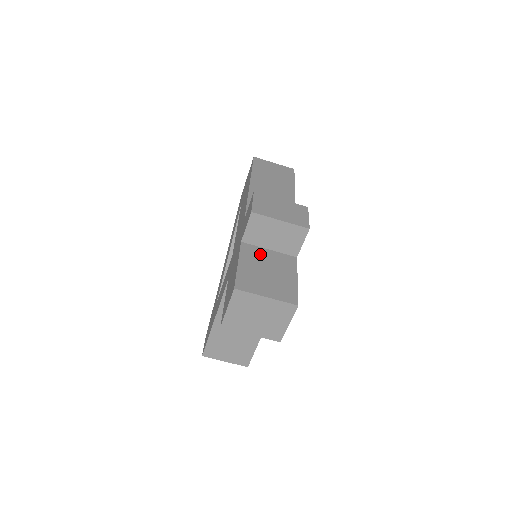
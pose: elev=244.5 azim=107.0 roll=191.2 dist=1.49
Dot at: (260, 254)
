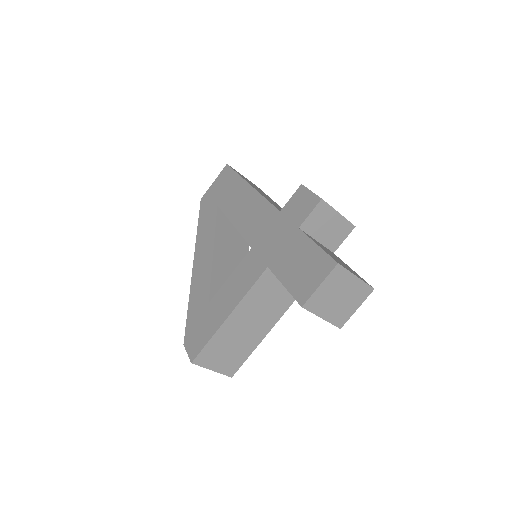
Dot at: occluded
